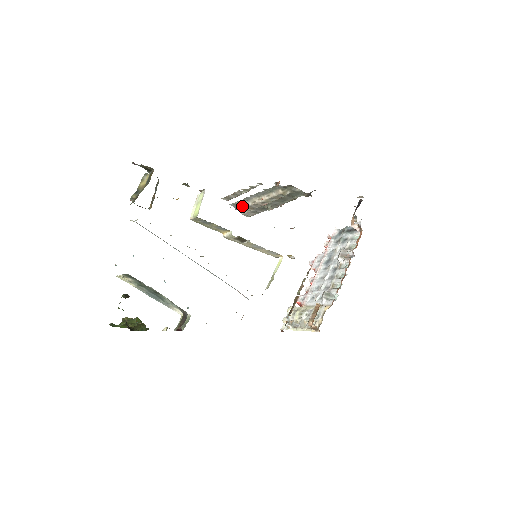
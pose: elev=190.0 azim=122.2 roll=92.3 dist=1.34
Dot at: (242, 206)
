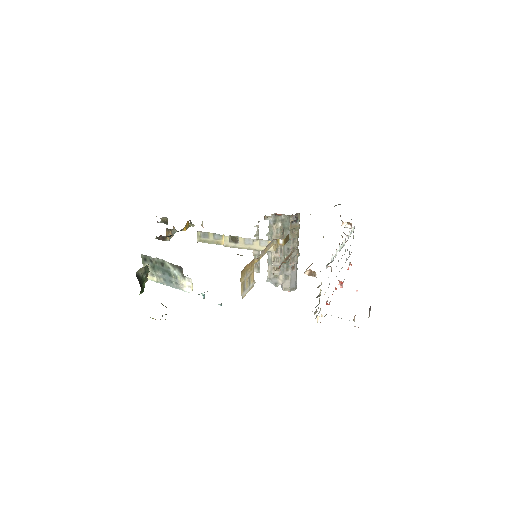
Dot at: (272, 273)
